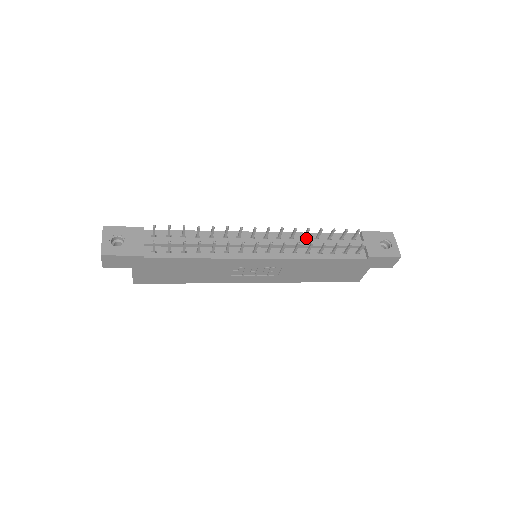
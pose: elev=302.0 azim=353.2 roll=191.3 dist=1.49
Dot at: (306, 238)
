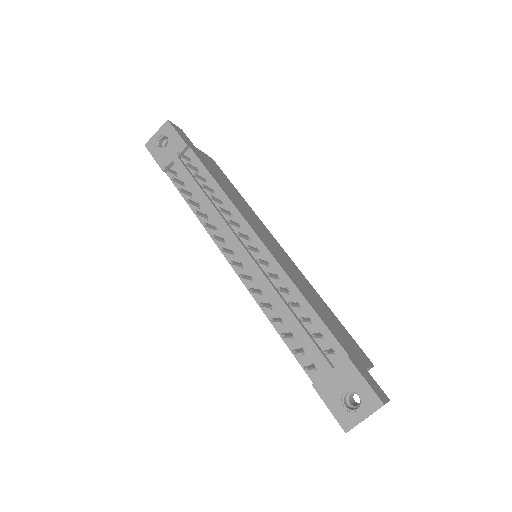
Dot at: (290, 293)
